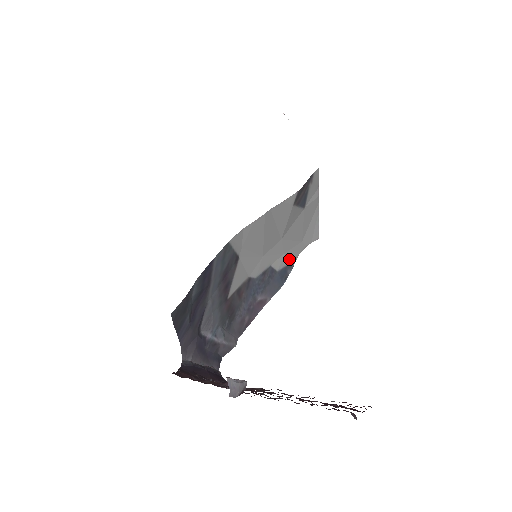
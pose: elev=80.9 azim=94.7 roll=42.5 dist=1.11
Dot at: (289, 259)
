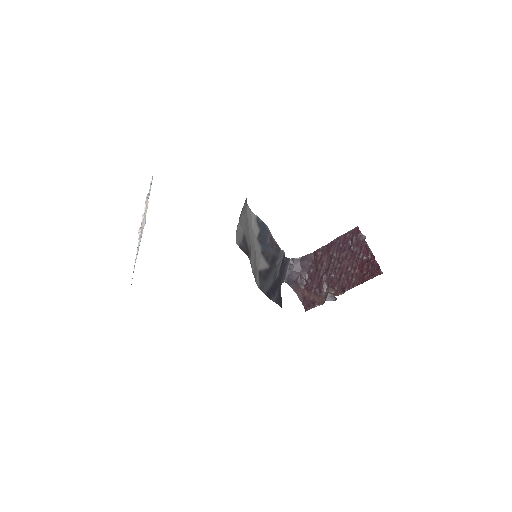
Dot at: (254, 222)
